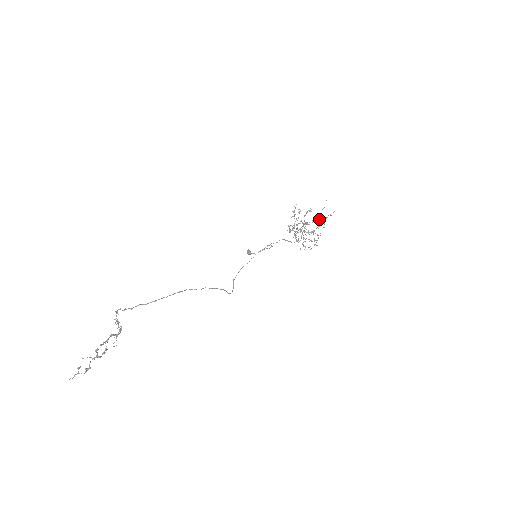
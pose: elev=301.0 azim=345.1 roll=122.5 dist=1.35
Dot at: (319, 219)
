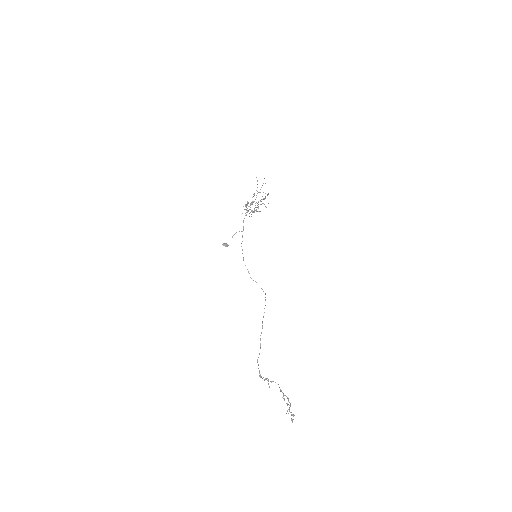
Dot at: (259, 192)
